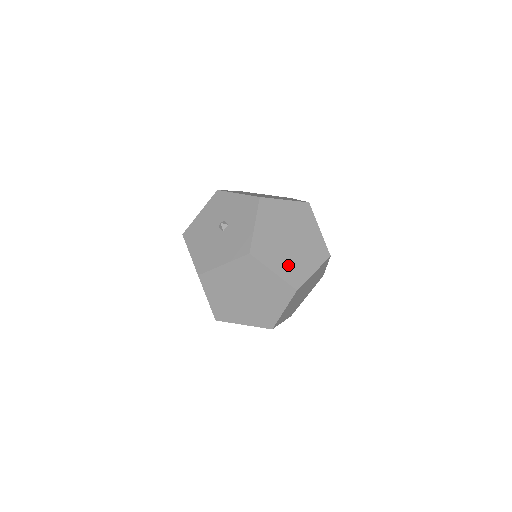
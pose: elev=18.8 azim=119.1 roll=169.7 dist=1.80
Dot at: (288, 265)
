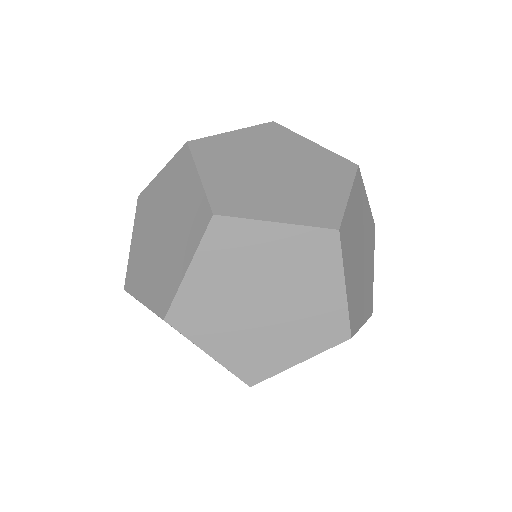
Dot at: (235, 185)
